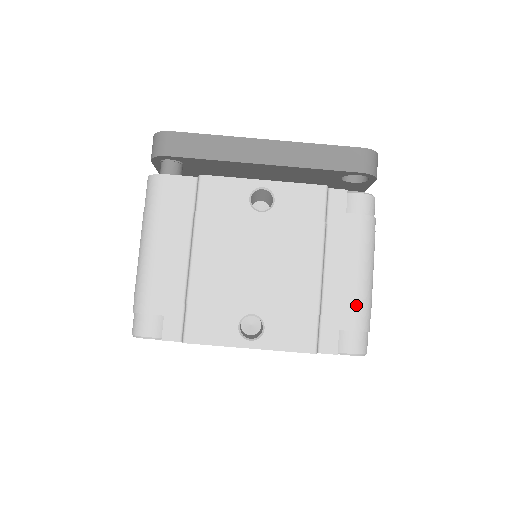
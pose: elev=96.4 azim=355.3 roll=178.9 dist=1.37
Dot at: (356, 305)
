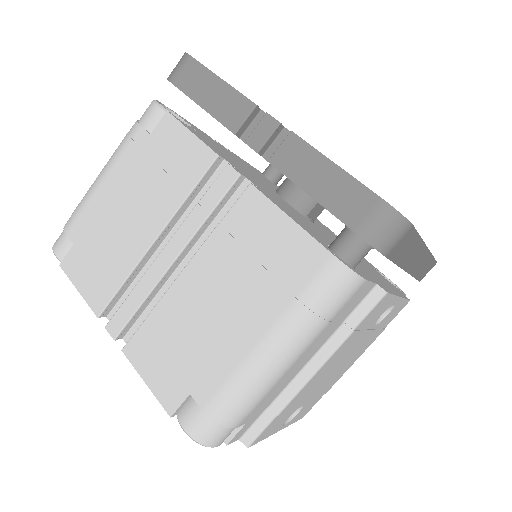
Dot at: occluded
